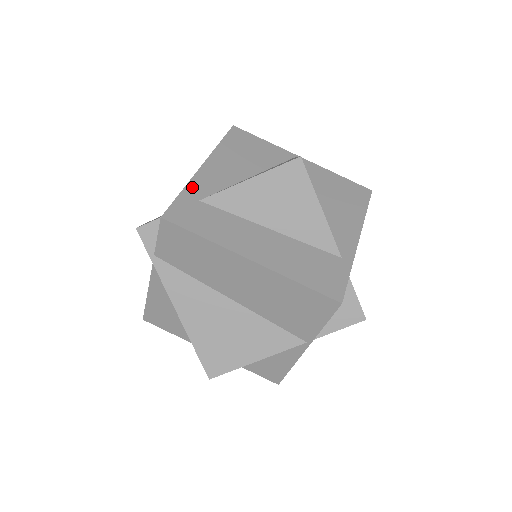
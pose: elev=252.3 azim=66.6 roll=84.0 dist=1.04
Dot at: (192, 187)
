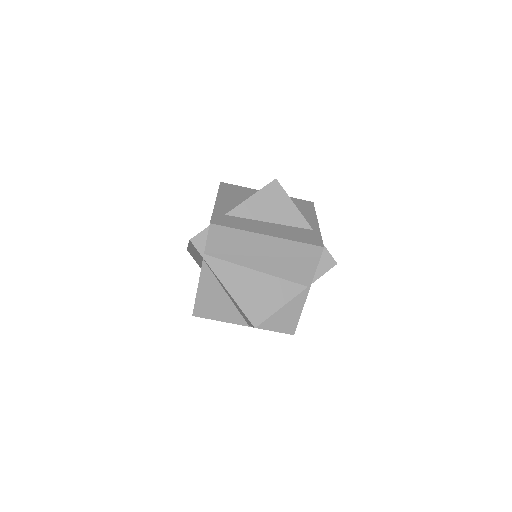
Dot at: (217, 210)
